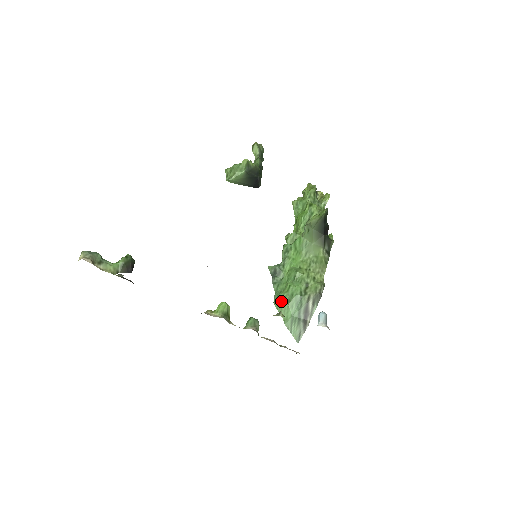
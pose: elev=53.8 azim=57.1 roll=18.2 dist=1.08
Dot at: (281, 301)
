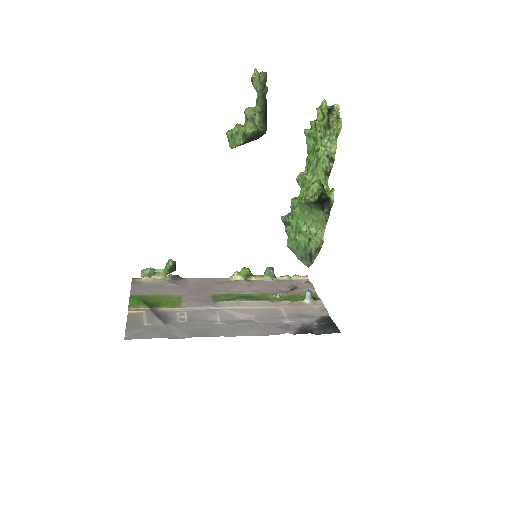
Dot at: (291, 247)
